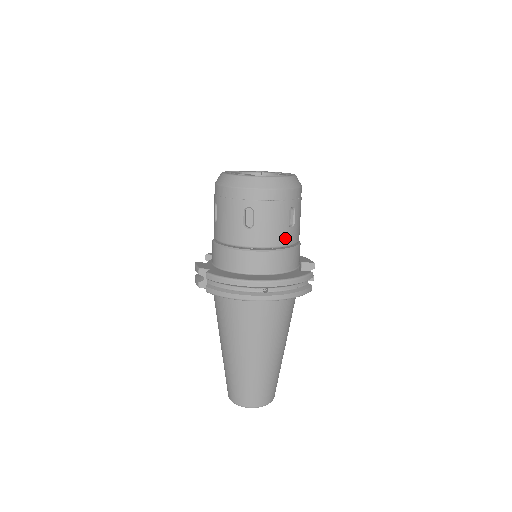
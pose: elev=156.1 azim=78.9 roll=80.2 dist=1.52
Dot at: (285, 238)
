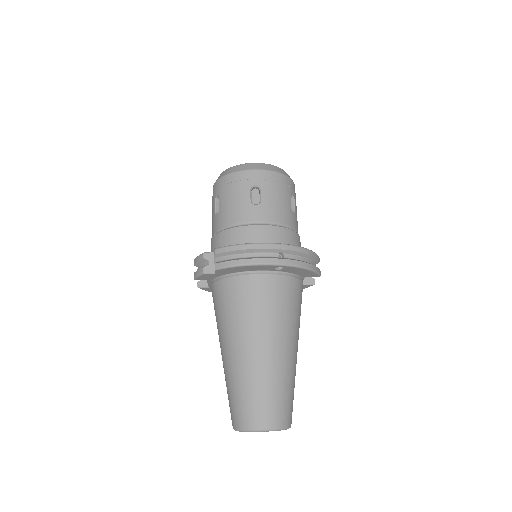
Dot at: (290, 220)
